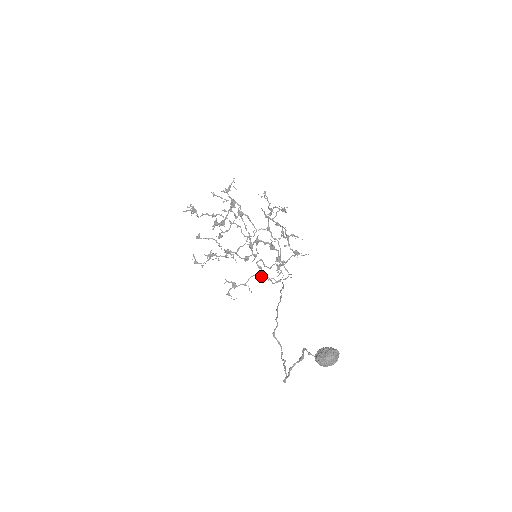
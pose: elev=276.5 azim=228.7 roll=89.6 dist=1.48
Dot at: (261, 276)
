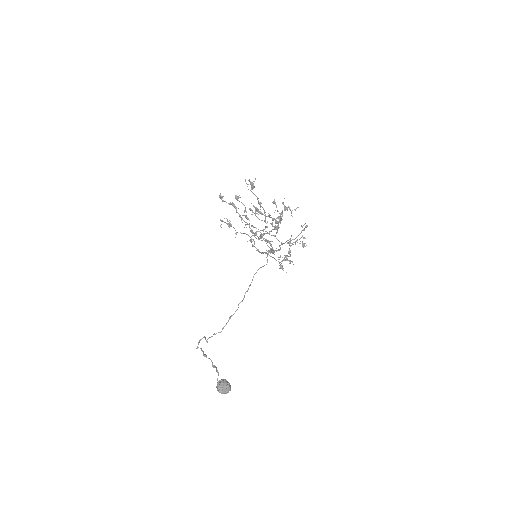
Dot at: (251, 241)
